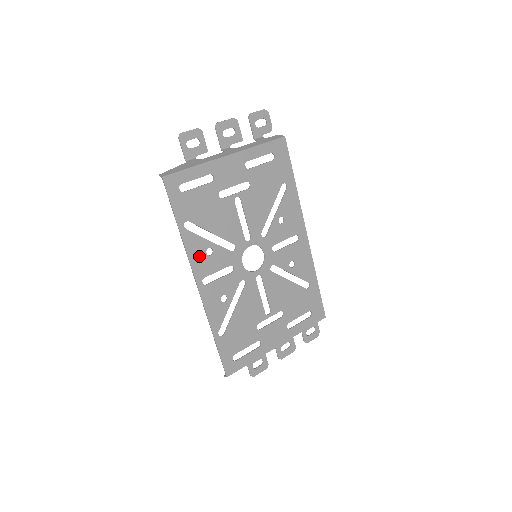
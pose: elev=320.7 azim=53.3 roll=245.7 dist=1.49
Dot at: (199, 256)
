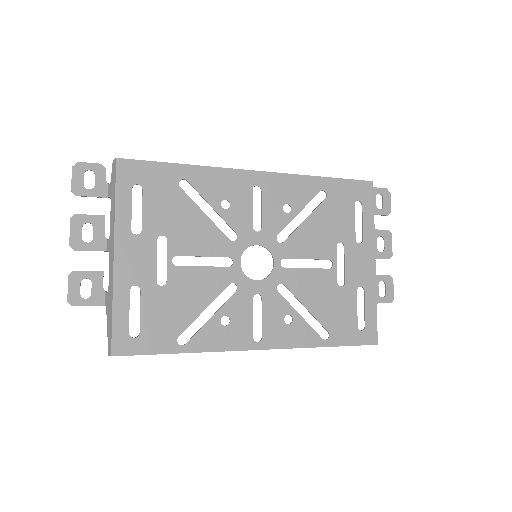
Dot at: (225, 337)
